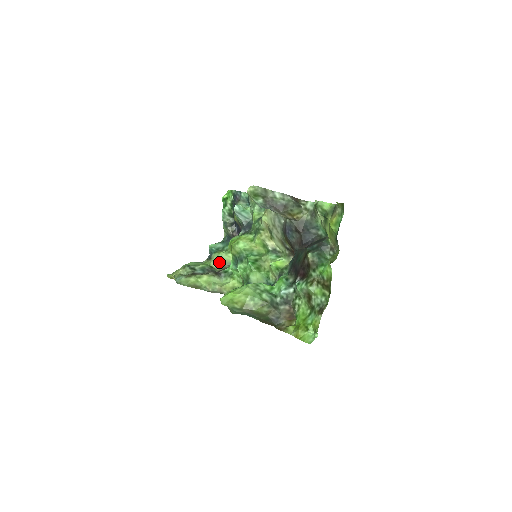
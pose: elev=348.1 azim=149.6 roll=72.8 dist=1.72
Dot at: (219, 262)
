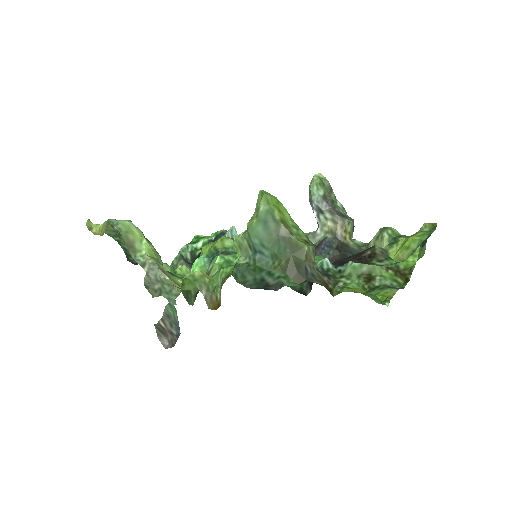
Dot at: occluded
